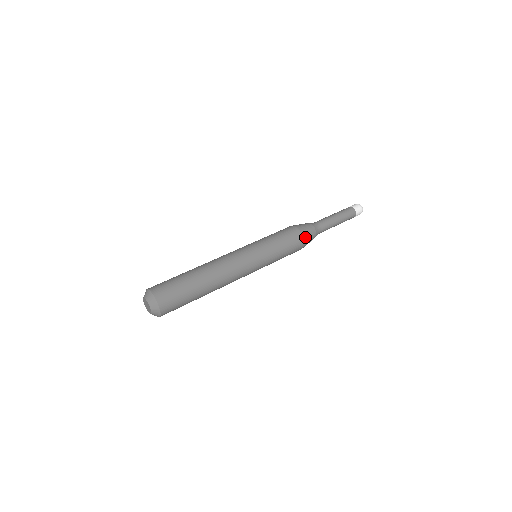
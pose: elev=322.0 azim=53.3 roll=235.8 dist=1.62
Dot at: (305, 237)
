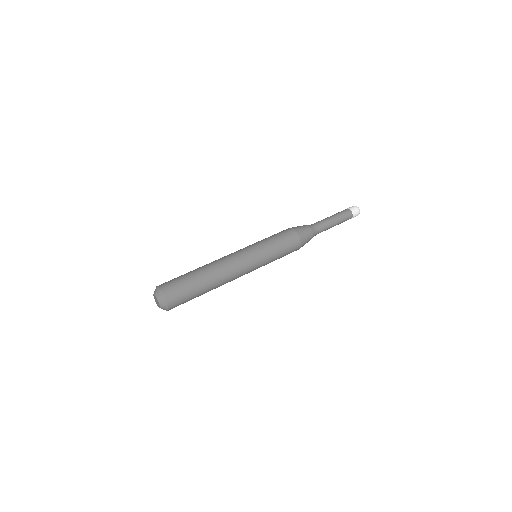
Dot at: (298, 232)
